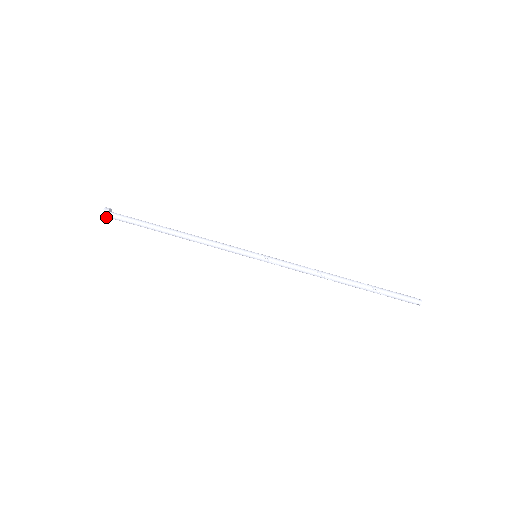
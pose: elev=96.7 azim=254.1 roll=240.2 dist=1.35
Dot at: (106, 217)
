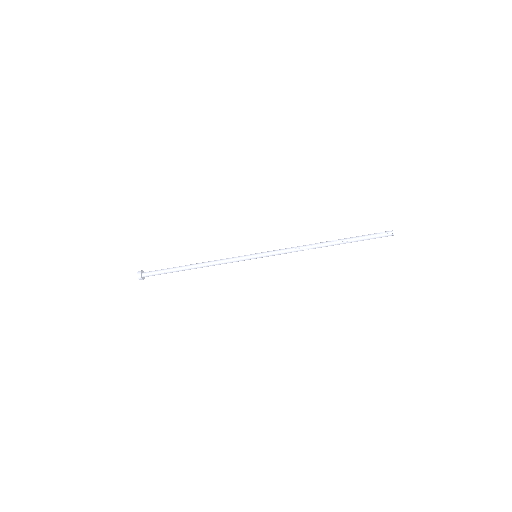
Dot at: occluded
